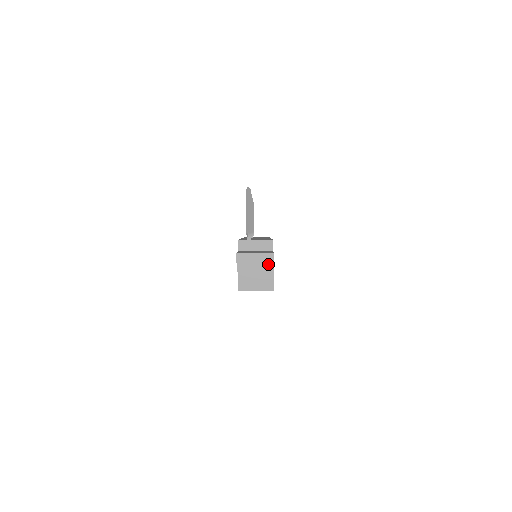
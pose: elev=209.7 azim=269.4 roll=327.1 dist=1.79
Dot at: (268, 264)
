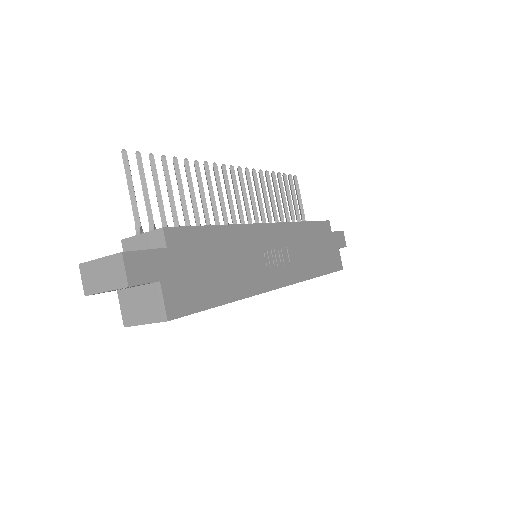
Dot at: (118, 275)
